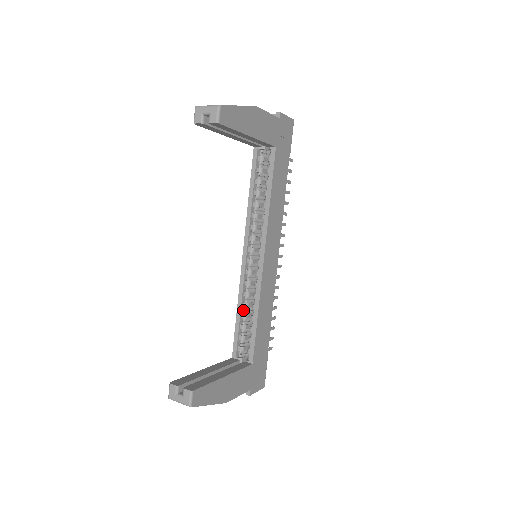
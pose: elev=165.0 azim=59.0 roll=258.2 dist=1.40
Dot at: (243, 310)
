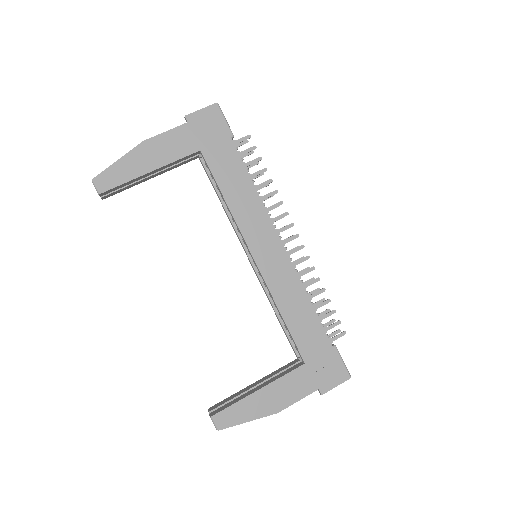
Dot at: occluded
